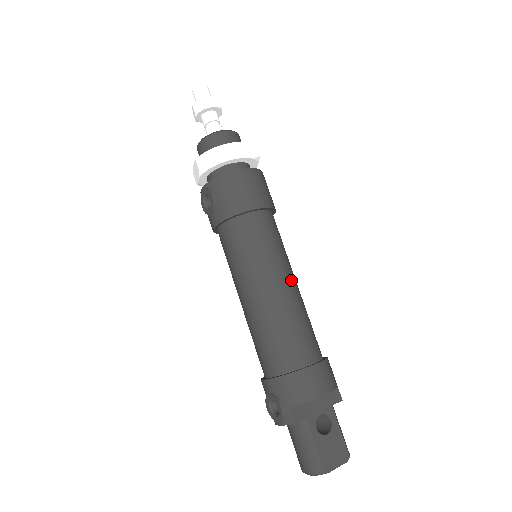
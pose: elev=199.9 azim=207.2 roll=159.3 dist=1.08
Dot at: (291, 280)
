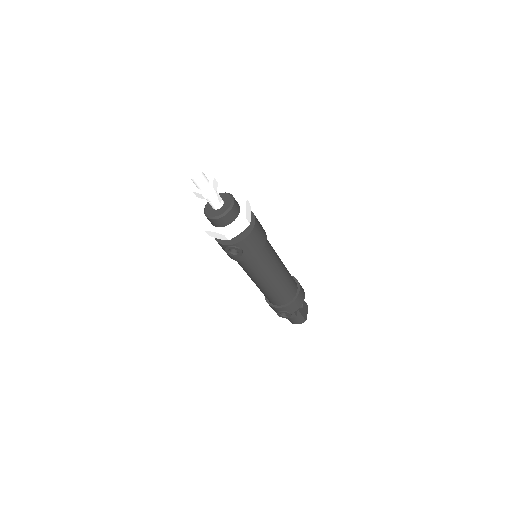
Dot at: (281, 261)
